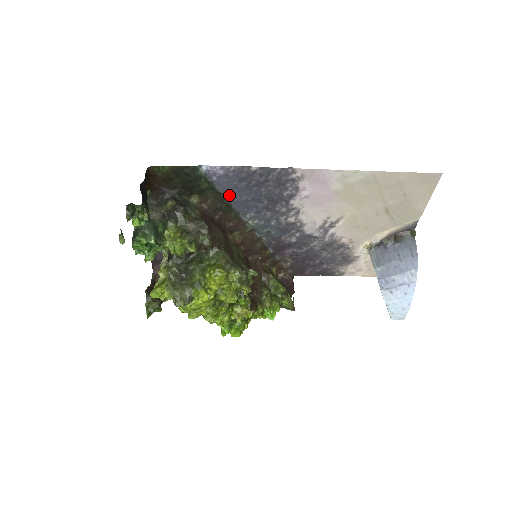
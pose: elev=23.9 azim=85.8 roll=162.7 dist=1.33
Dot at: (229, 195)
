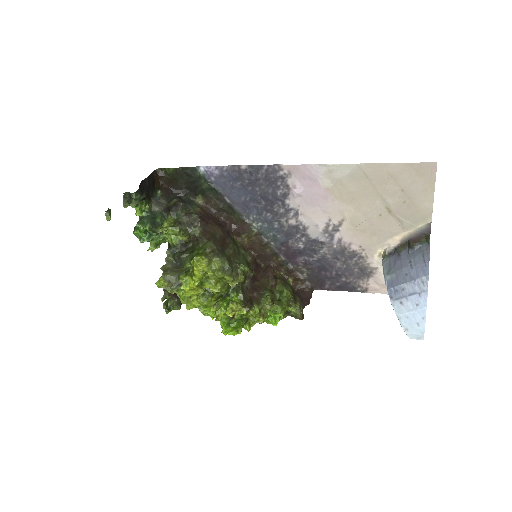
Dot at: (229, 196)
